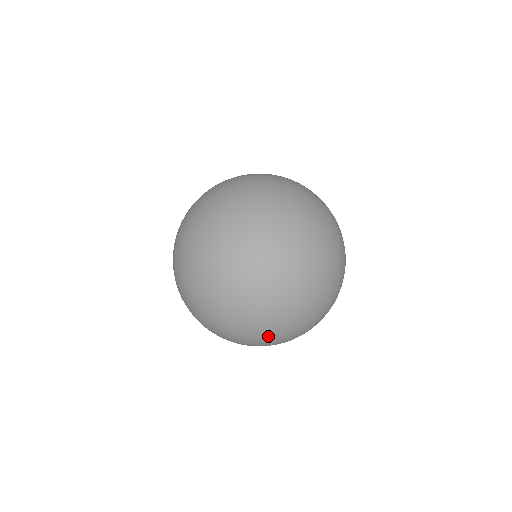
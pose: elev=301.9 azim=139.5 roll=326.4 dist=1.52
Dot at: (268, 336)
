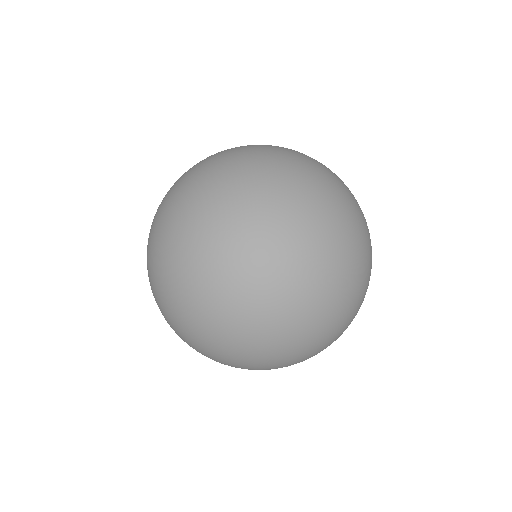
Dot at: (264, 320)
